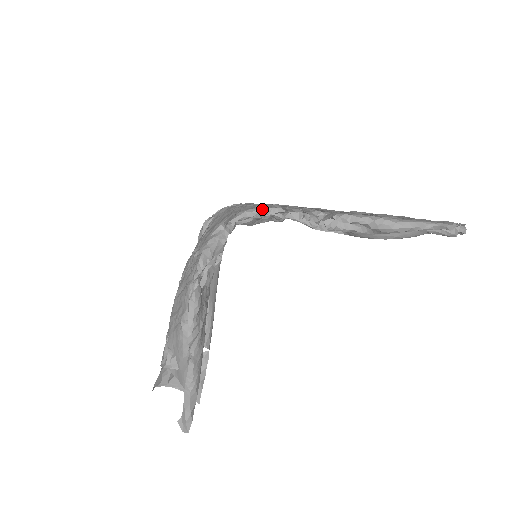
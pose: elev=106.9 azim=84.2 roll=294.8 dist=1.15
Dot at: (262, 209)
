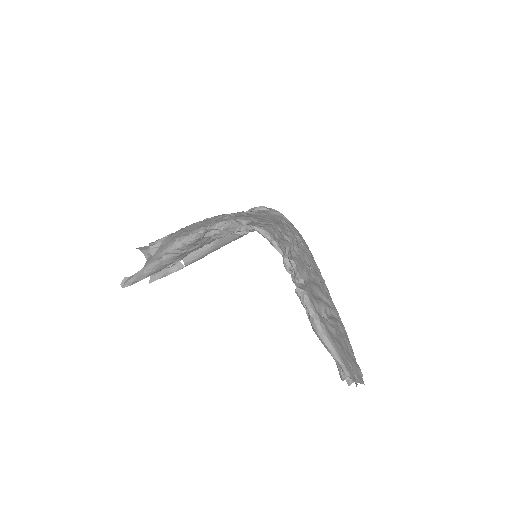
Dot at: (273, 240)
